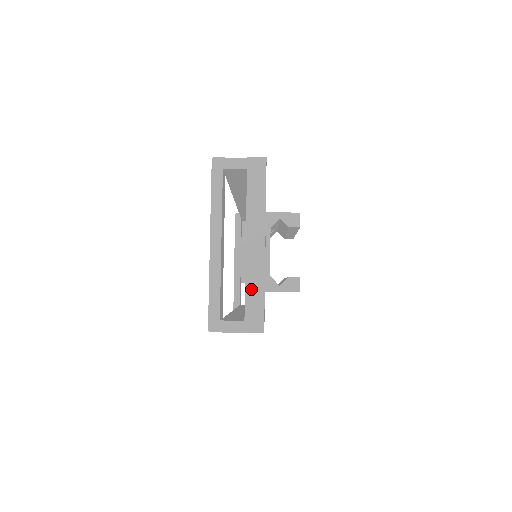
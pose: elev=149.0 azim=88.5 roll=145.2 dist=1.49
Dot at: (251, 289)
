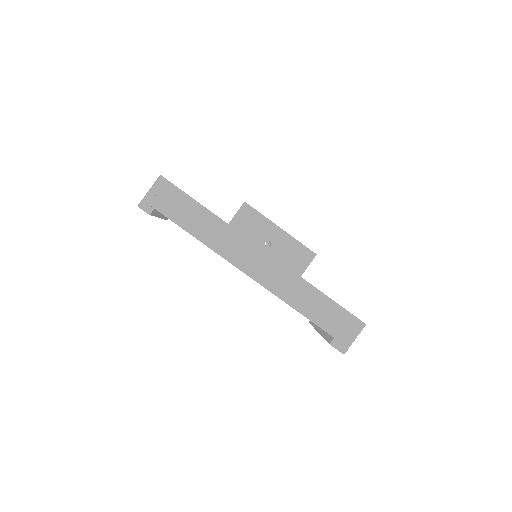
Dot at: occluded
